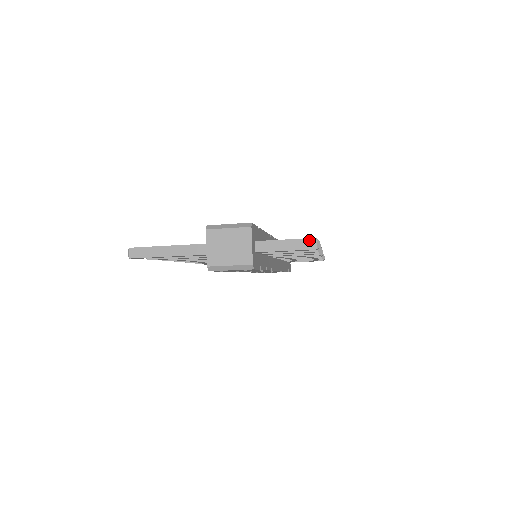
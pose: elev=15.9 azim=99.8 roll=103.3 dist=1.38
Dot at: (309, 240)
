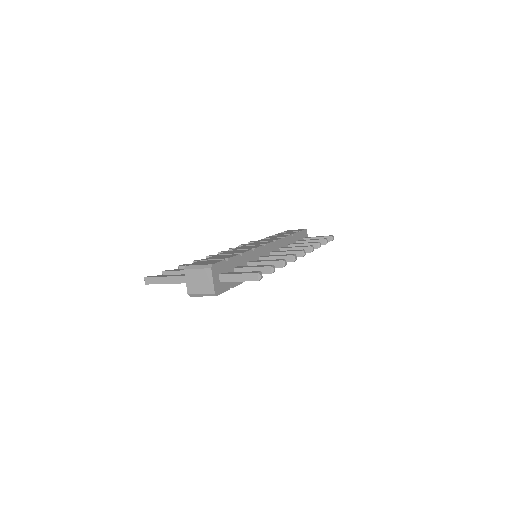
Dot at: (253, 274)
